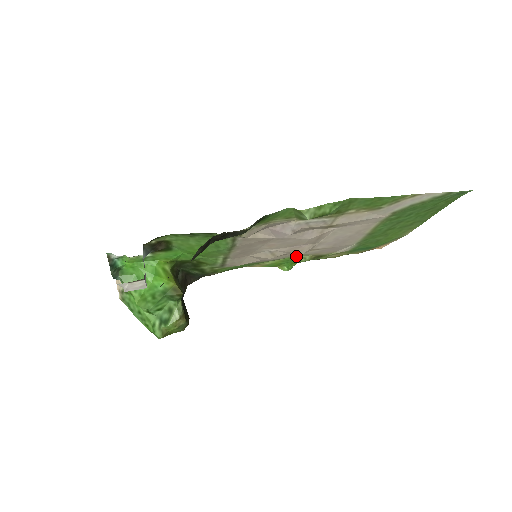
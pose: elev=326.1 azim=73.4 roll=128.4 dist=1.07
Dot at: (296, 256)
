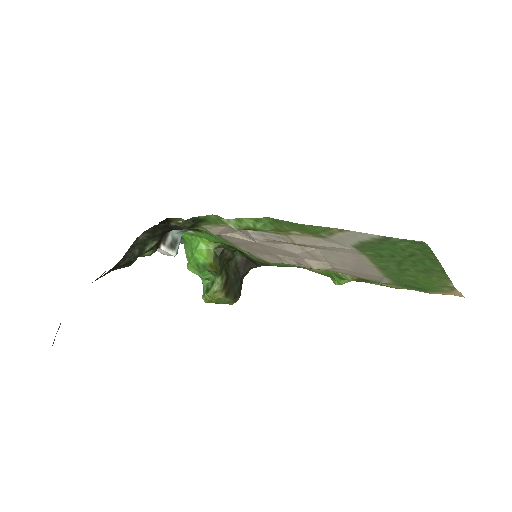
Dot at: (334, 271)
